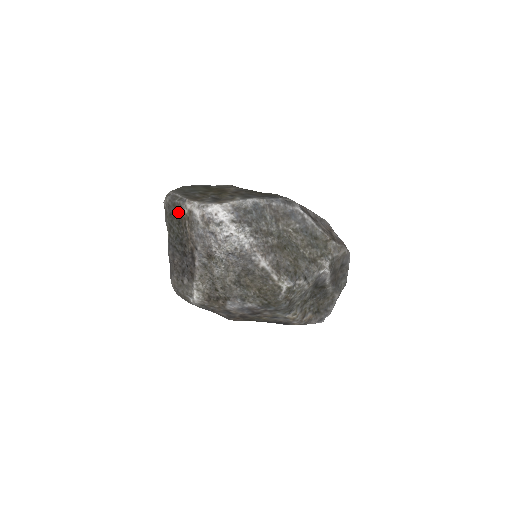
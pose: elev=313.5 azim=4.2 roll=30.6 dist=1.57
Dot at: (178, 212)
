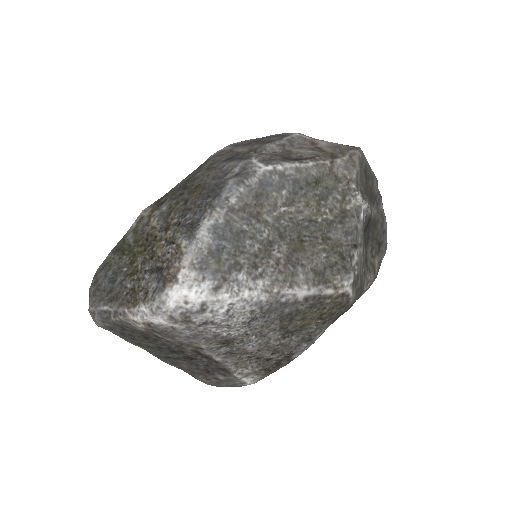
Dot at: (131, 330)
